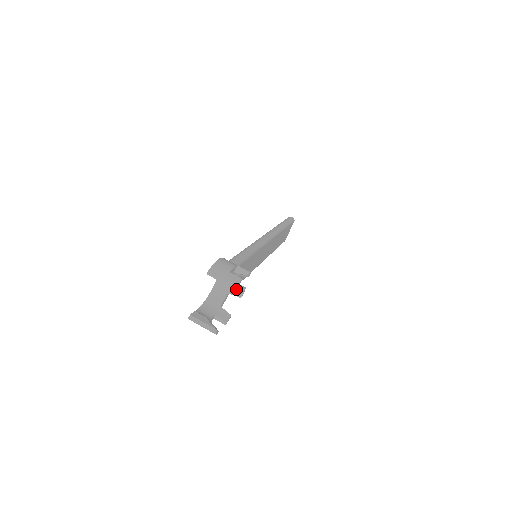
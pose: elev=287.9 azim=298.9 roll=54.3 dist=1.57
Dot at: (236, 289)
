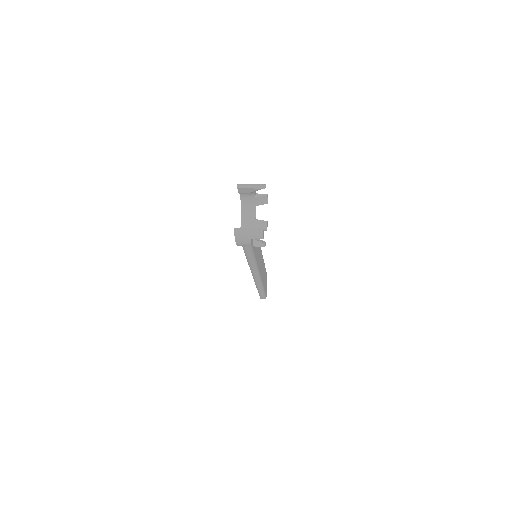
Dot at: (260, 223)
